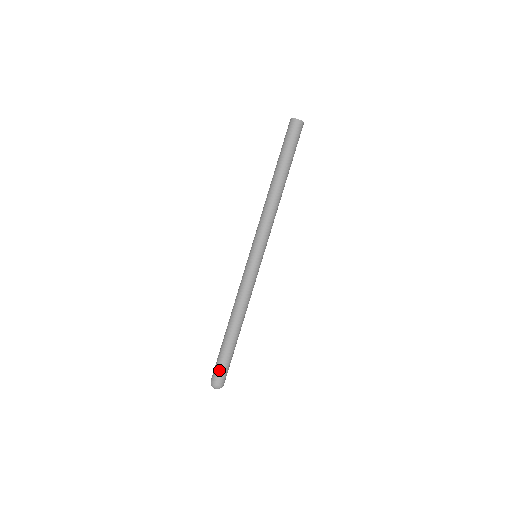
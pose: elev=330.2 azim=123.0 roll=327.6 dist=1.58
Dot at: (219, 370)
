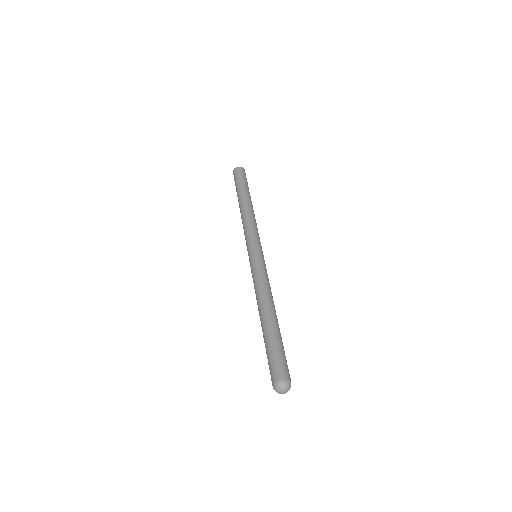
Dot at: (282, 361)
